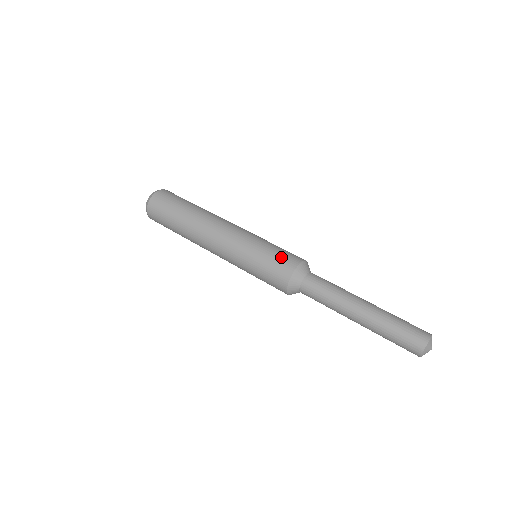
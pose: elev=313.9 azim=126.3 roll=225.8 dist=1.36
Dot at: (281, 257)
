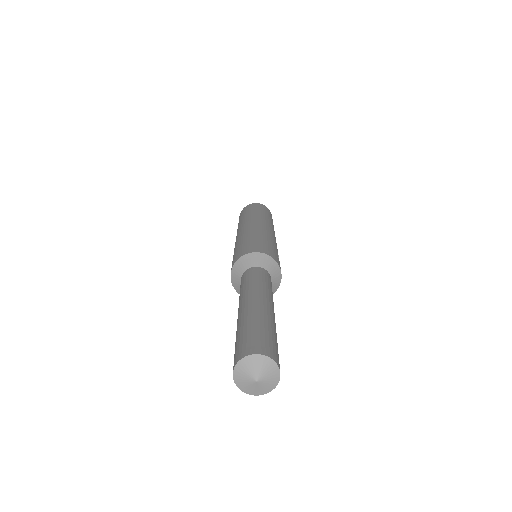
Dot at: (238, 252)
